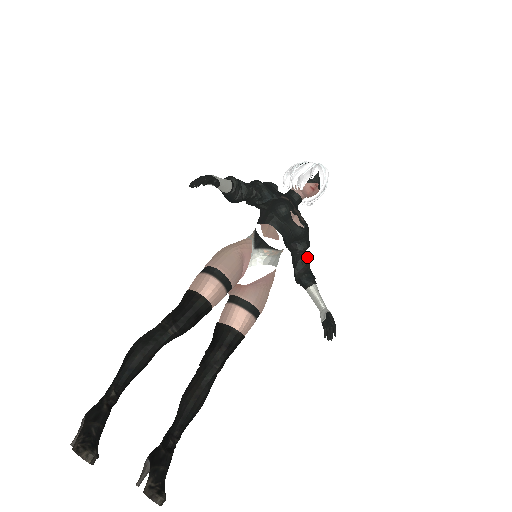
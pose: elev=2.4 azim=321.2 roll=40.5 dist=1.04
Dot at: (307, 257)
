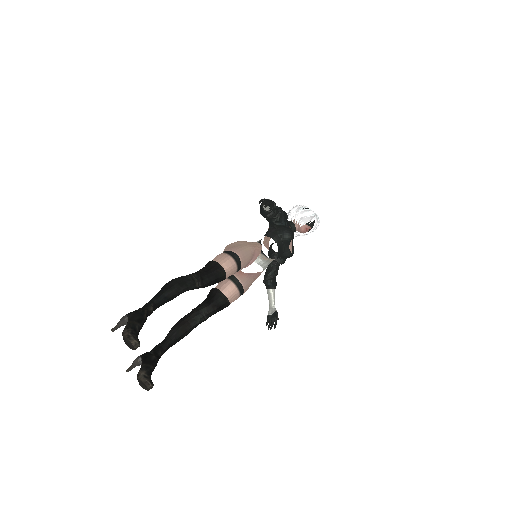
Dot at: (278, 269)
